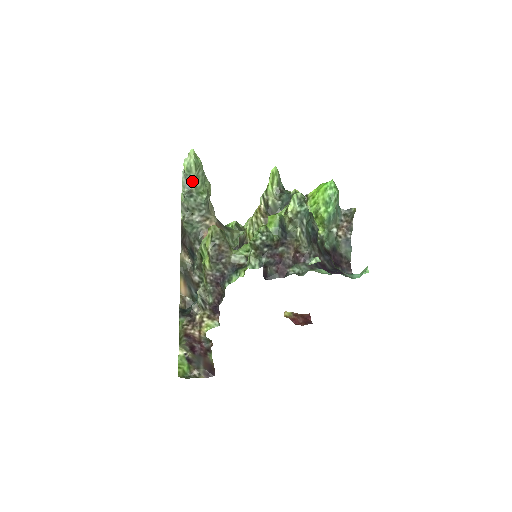
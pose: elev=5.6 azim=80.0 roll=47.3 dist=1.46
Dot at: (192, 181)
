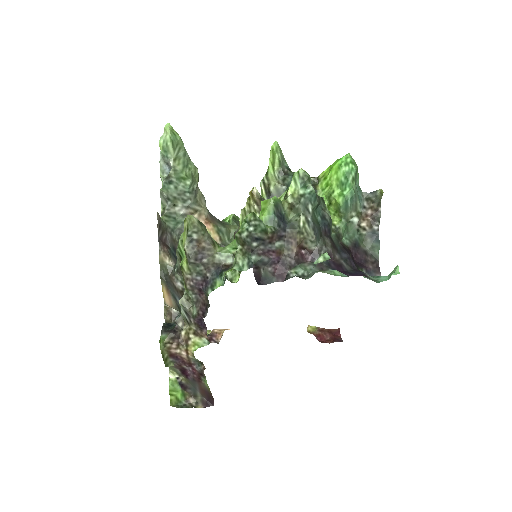
Dot at: (170, 163)
